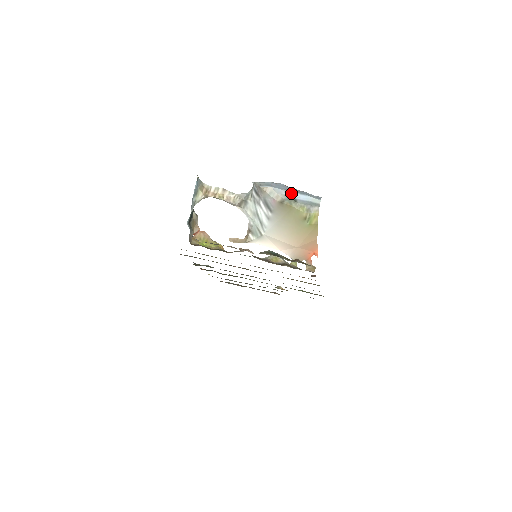
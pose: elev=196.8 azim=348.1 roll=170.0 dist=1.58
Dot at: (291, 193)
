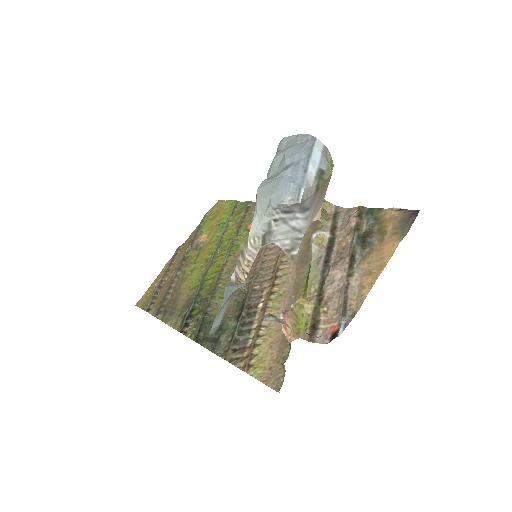
Dot at: (311, 168)
